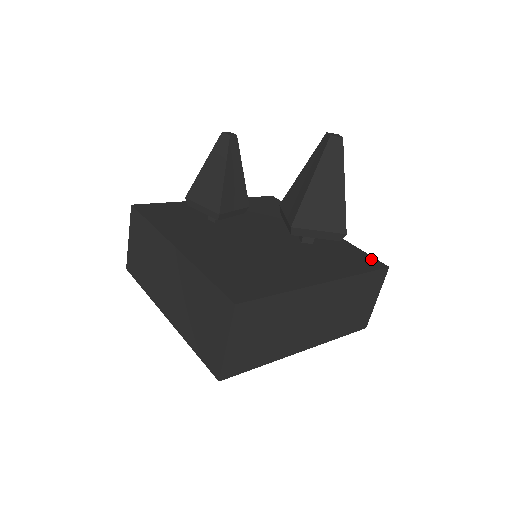
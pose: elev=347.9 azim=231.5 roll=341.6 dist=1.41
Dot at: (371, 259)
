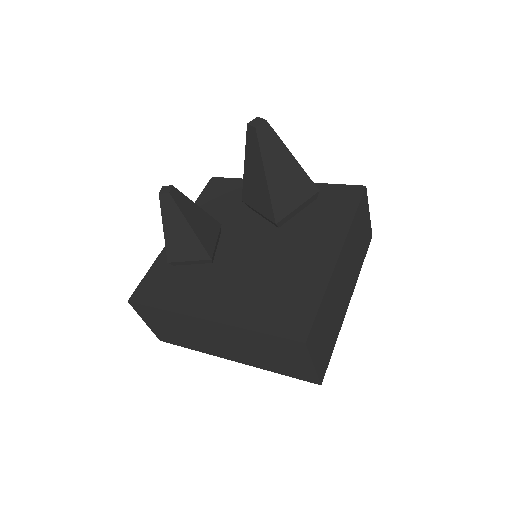
Dot at: (347, 189)
